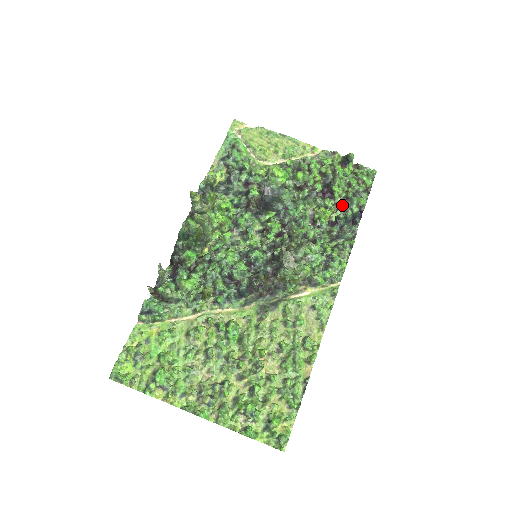
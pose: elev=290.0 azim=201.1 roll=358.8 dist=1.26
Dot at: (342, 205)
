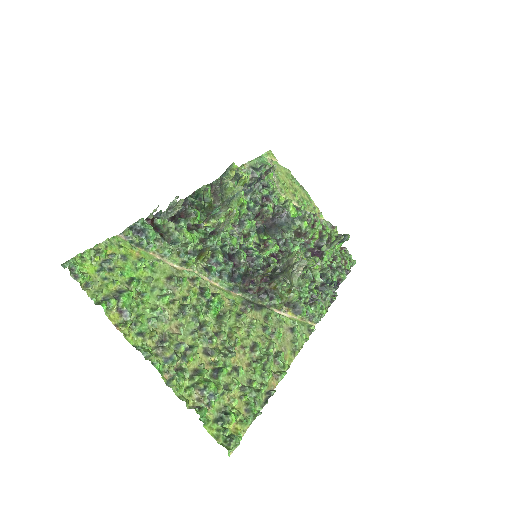
Dot at: (328, 268)
